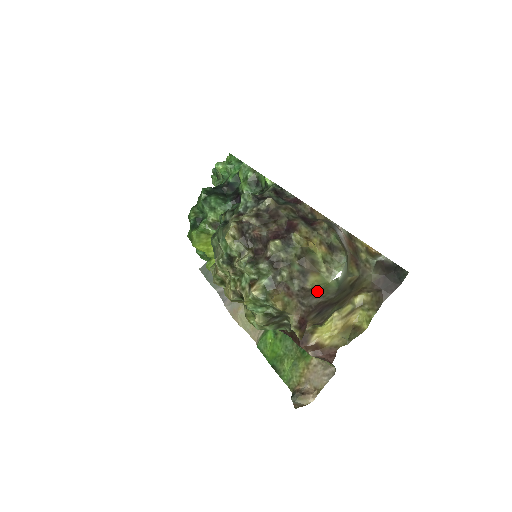
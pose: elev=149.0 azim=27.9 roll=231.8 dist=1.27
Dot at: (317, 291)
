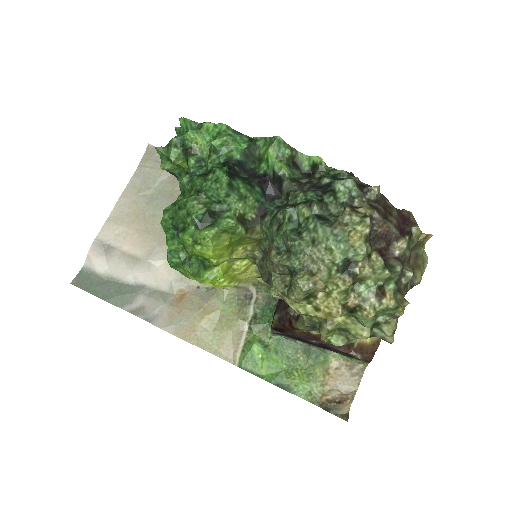
Dot at: occluded
